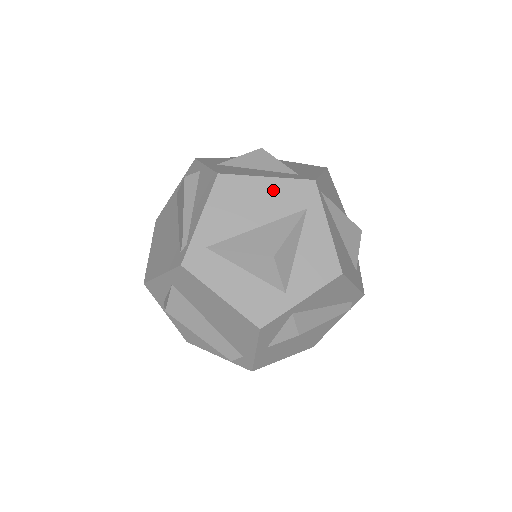
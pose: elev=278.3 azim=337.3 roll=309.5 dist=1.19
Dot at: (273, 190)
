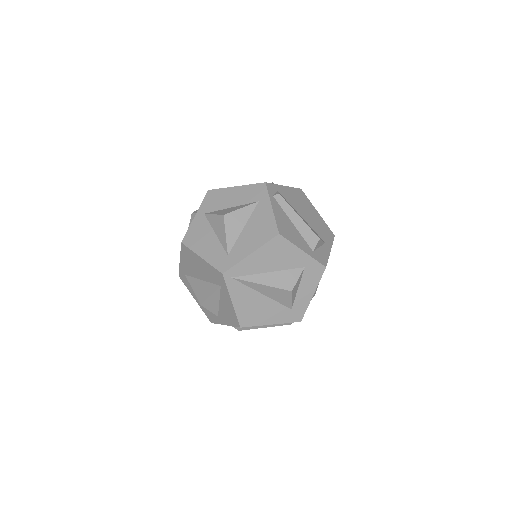
Dot at: (205, 266)
